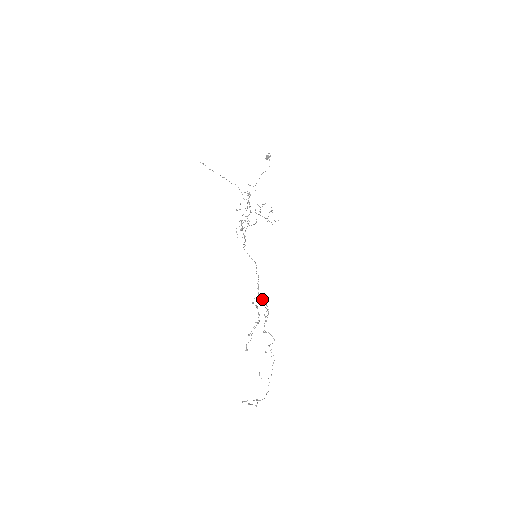
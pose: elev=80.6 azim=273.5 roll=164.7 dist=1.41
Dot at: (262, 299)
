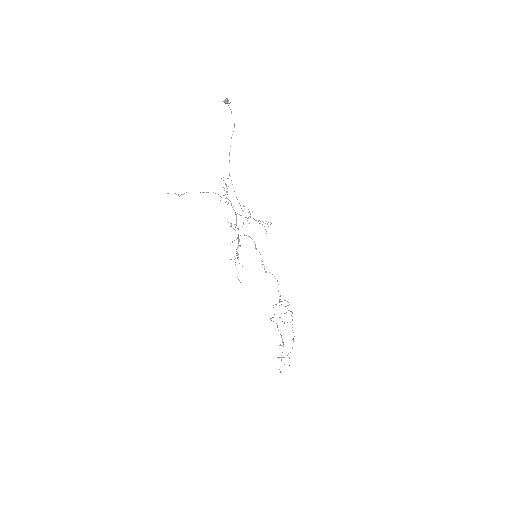
Dot at: occluded
